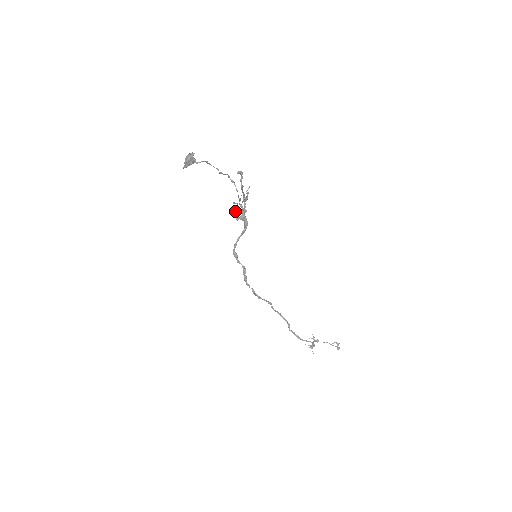
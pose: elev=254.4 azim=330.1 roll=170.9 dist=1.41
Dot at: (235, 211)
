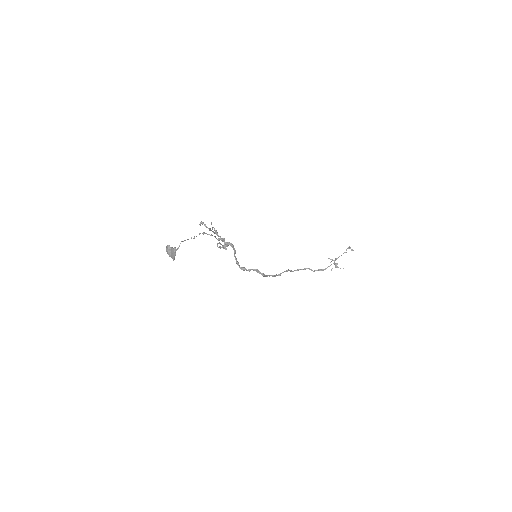
Dot at: (220, 247)
